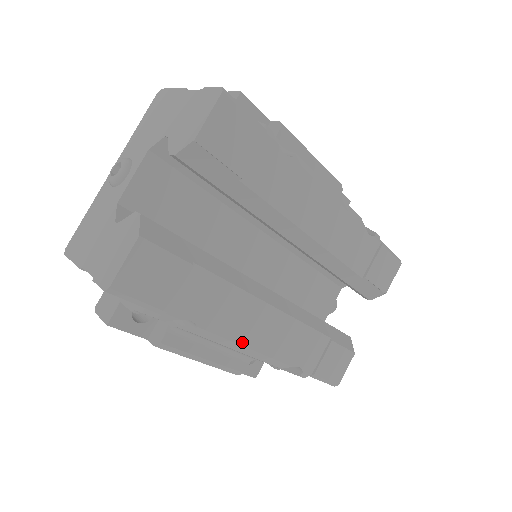
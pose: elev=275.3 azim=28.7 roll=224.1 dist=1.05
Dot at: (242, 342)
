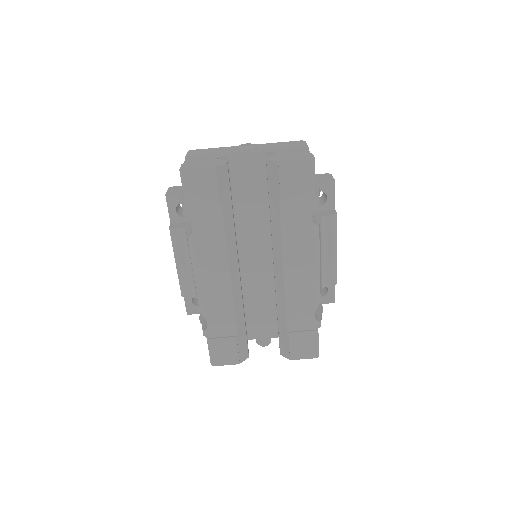
Dot at: (199, 269)
